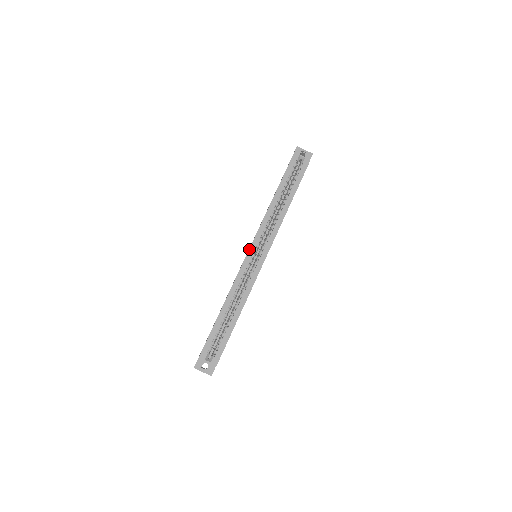
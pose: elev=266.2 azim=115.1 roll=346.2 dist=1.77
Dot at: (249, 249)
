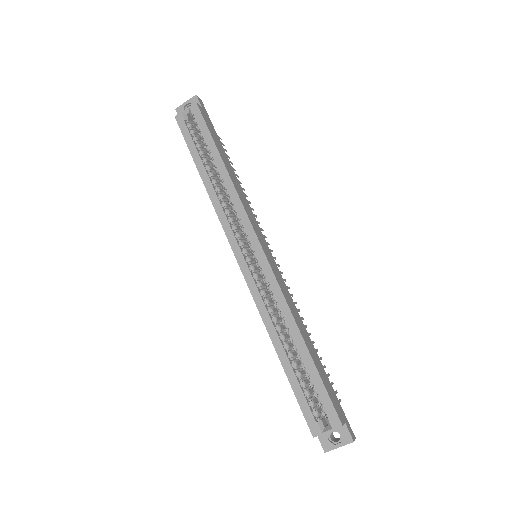
Dot at: (236, 259)
